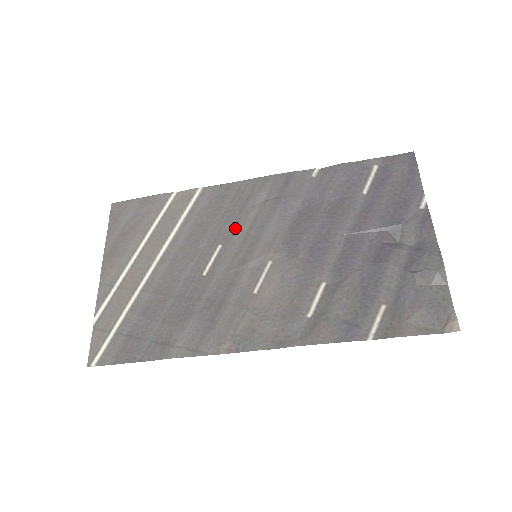
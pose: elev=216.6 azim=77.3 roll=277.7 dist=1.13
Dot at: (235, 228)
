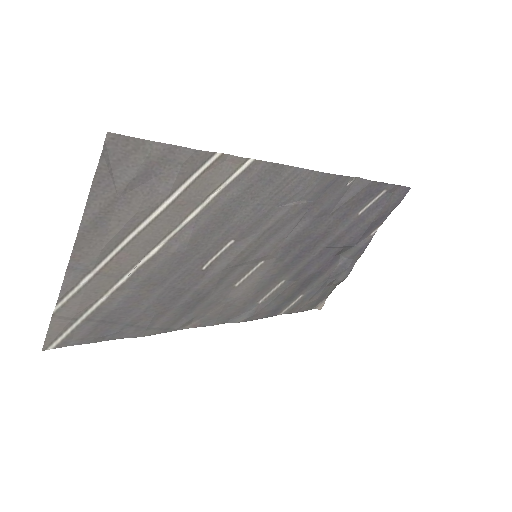
Dot at: (257, 226)
